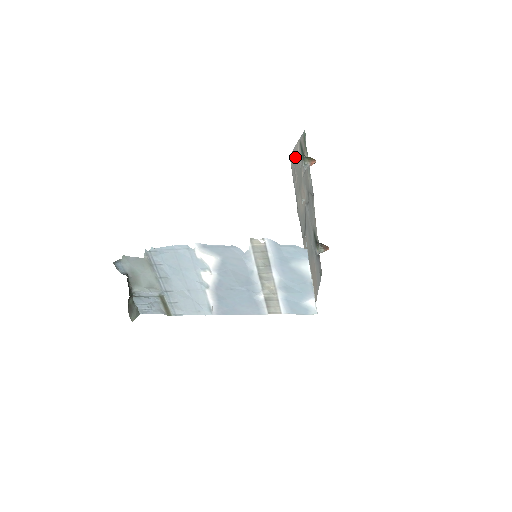
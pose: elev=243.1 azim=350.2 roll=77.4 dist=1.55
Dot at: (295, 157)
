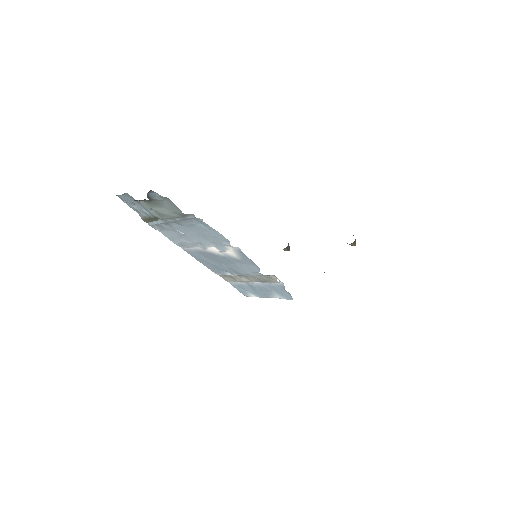
Dot at: occluded
